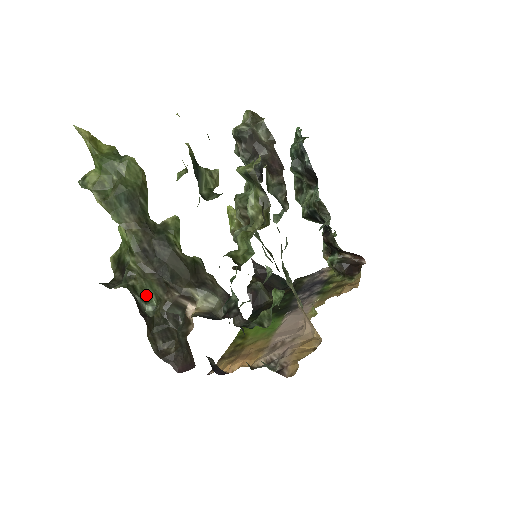
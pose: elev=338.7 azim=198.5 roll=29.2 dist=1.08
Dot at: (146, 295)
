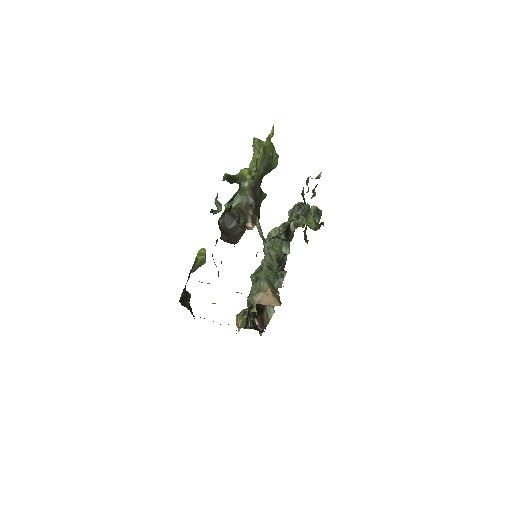
Dot at: (233, 200)
